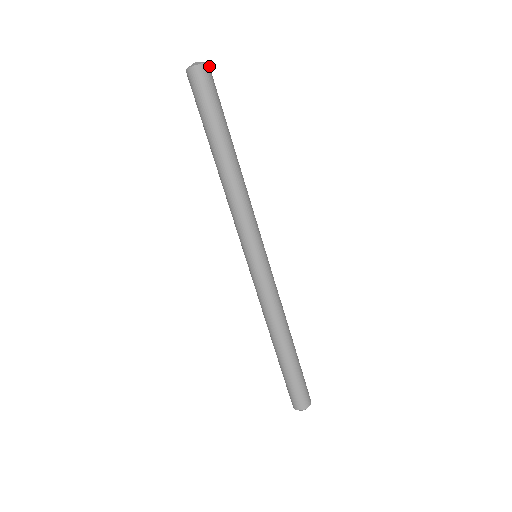
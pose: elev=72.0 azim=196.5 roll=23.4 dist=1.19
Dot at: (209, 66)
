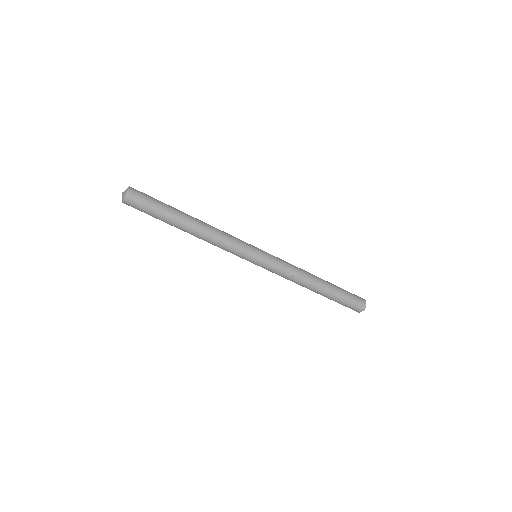
Dot at: (129, 194)
